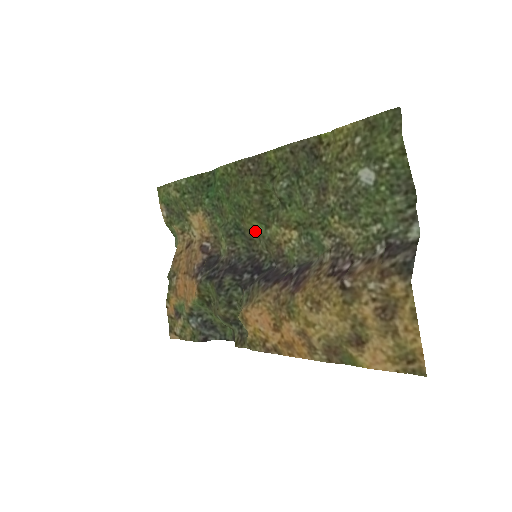
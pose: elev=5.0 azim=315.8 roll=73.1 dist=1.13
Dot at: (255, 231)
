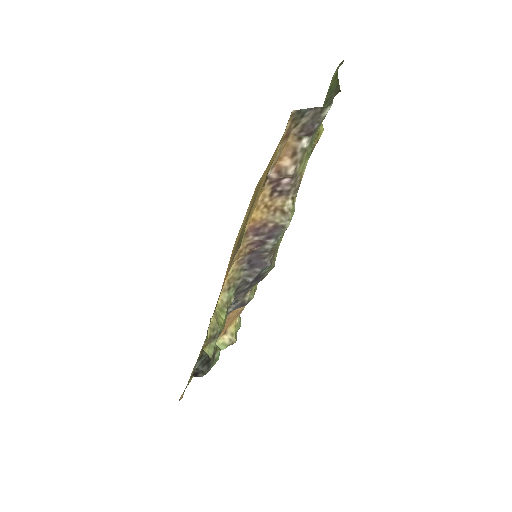
Dot at: occluded
